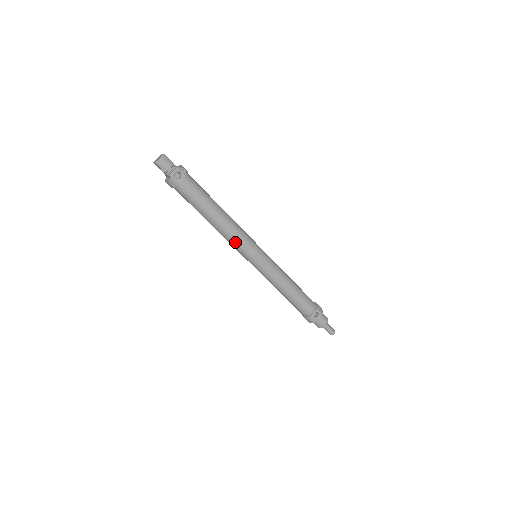
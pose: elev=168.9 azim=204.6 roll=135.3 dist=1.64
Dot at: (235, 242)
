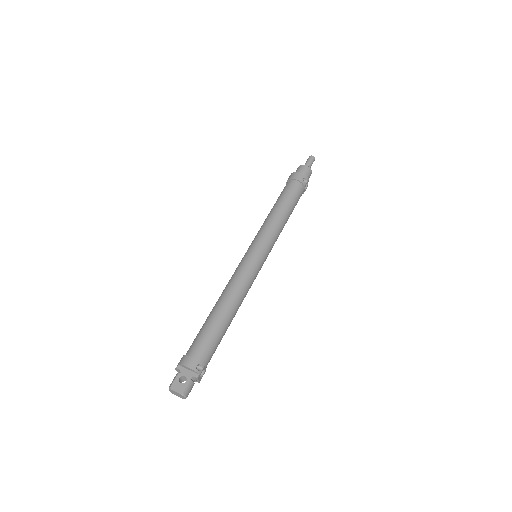
Dot at: occluded
